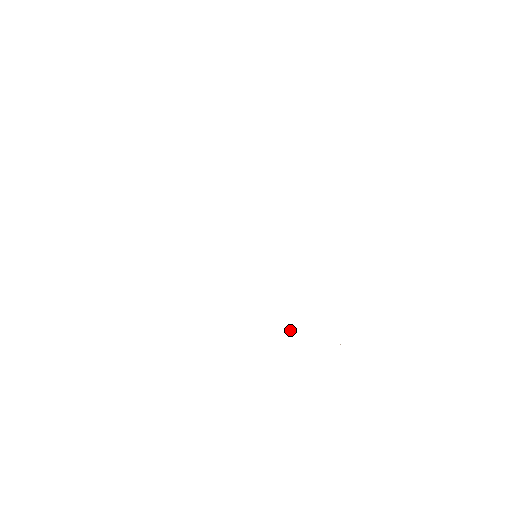
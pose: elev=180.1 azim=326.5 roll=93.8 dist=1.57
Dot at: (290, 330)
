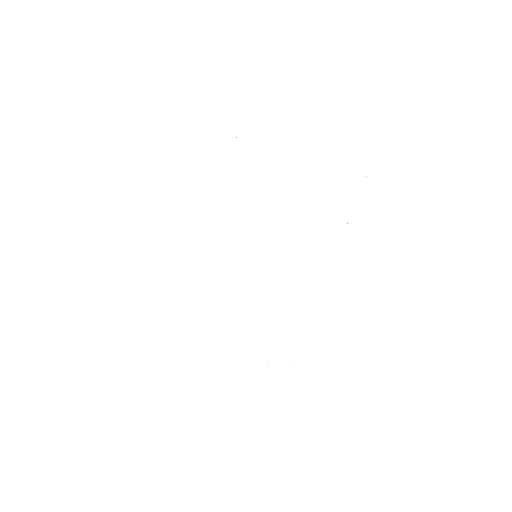
Dot at: occluded
